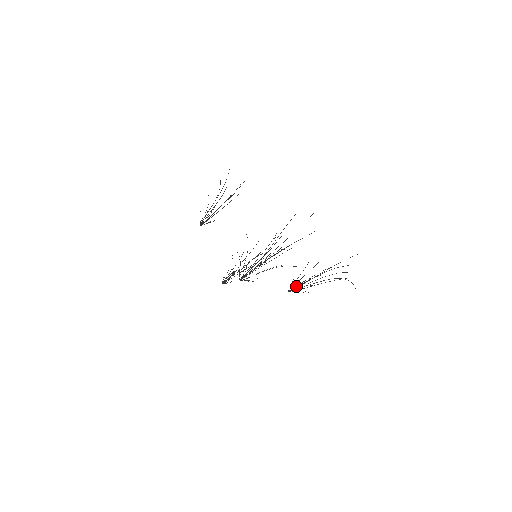
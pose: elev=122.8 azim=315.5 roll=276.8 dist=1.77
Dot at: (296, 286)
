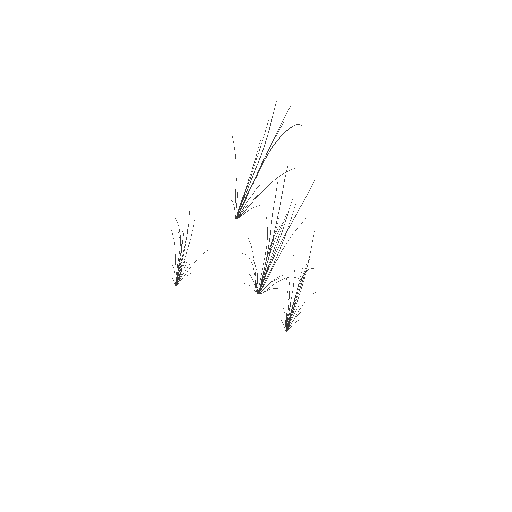
Dot at: (240, 205)
